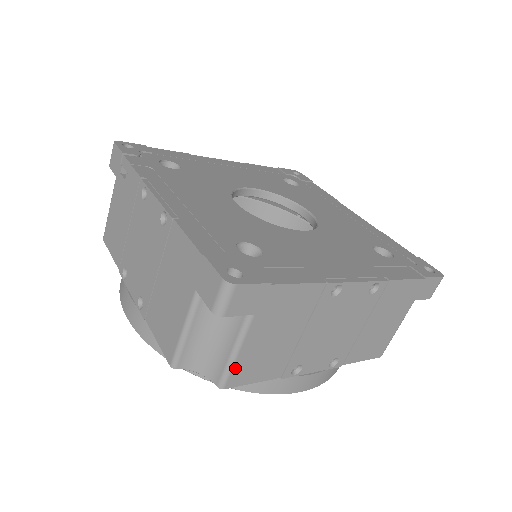
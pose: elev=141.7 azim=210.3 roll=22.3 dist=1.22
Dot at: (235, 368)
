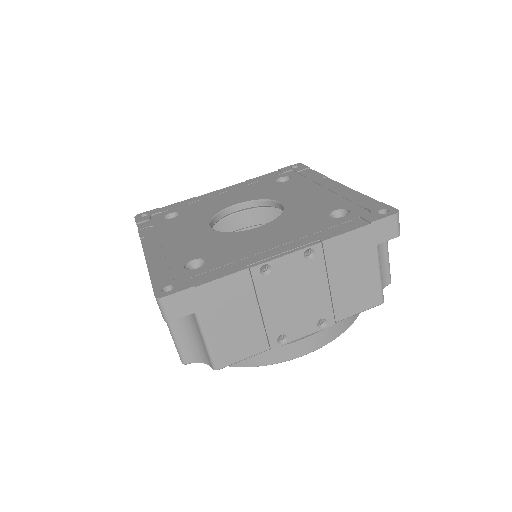
Dot at: (215, 352)
